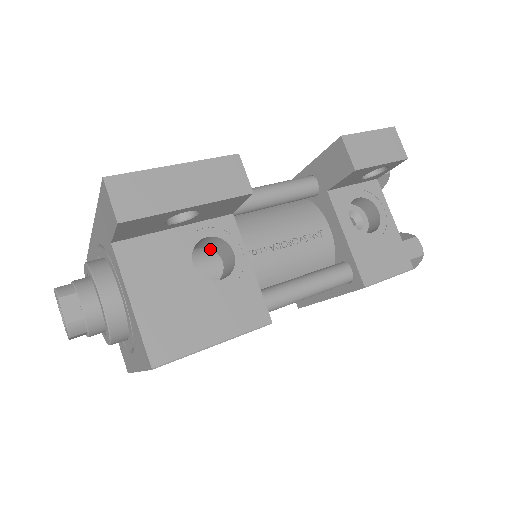
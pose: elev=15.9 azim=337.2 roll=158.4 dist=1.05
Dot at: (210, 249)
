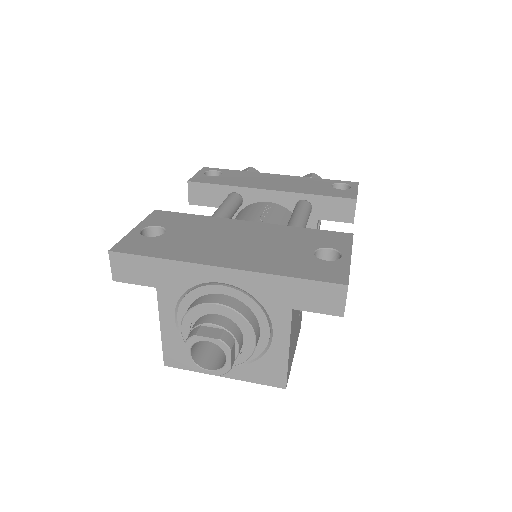
Dot at: occluded
